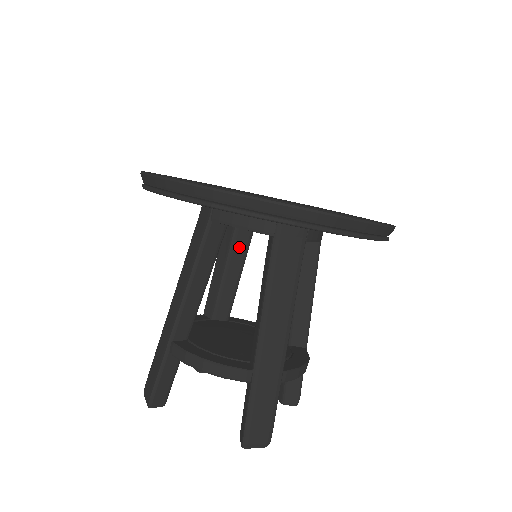
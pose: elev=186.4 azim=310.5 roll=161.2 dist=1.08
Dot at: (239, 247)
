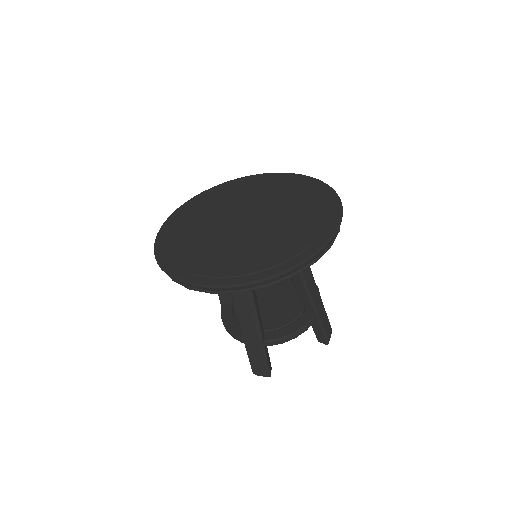
Dot at: occluded
